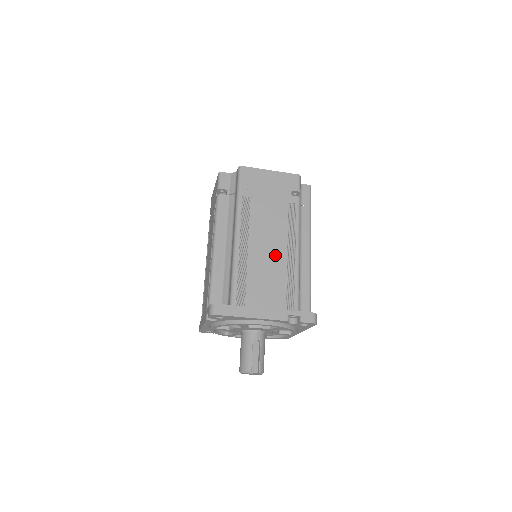
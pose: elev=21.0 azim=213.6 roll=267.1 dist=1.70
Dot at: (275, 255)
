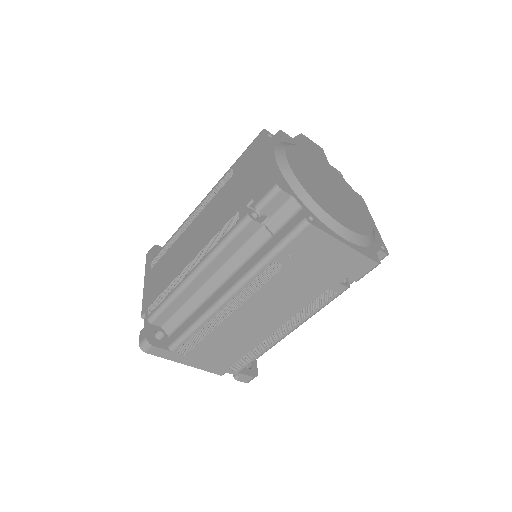
Dot at: (258, 329)
